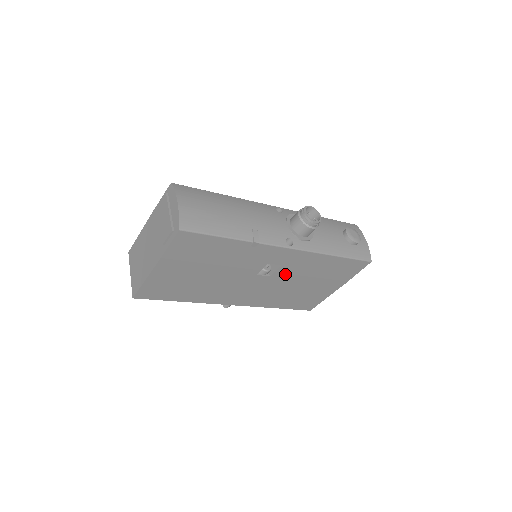
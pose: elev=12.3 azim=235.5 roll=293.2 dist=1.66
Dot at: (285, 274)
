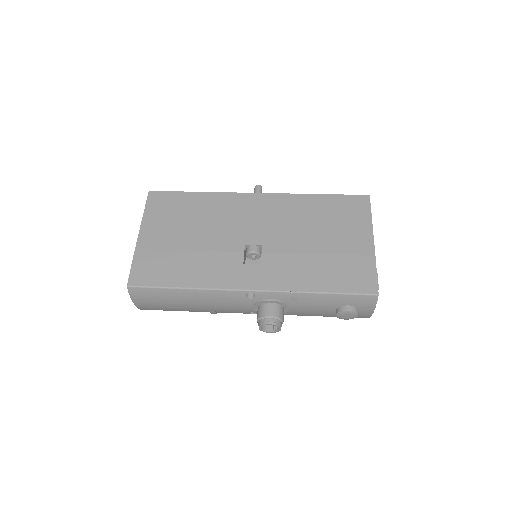
Dot at: occluded
